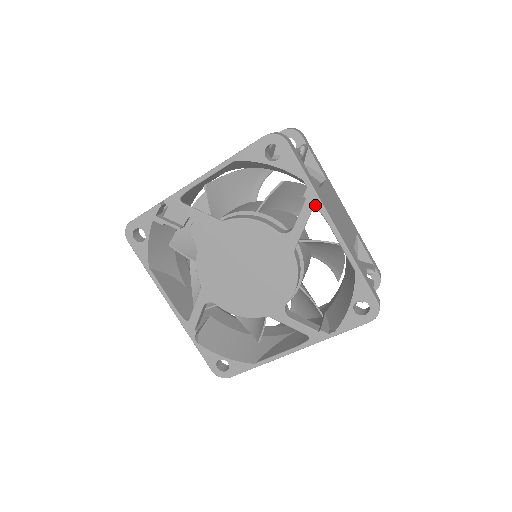
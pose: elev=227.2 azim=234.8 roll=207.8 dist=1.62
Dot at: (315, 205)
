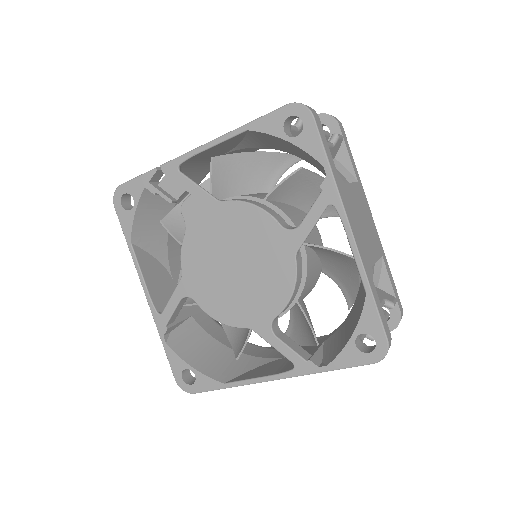
Dot at: (332, 200)
